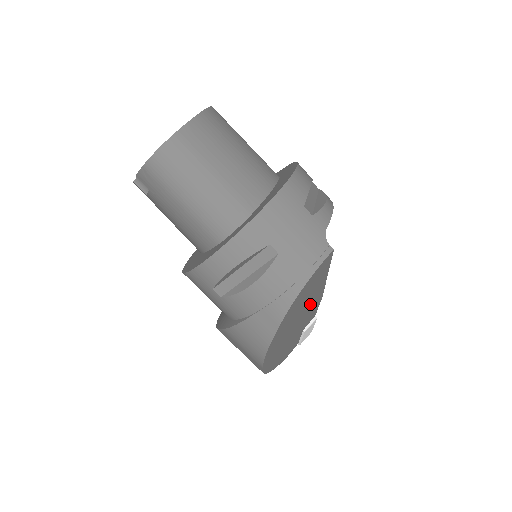
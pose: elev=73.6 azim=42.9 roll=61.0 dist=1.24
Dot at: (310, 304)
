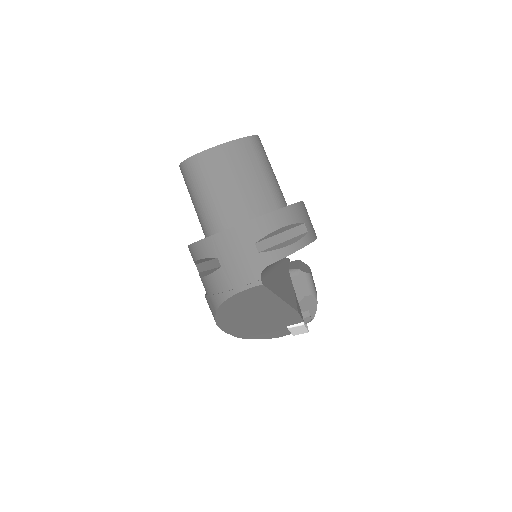
Dot at: (272, 311)
